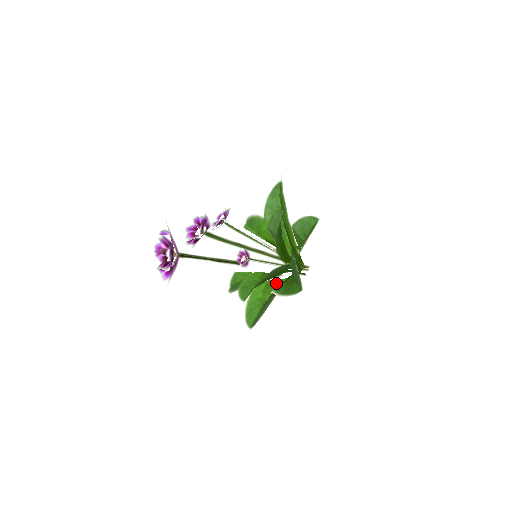
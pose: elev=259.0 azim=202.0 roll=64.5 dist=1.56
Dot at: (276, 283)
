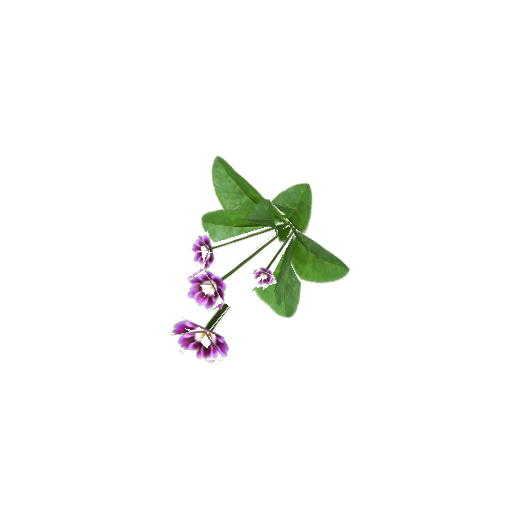
Dot at: occluded
